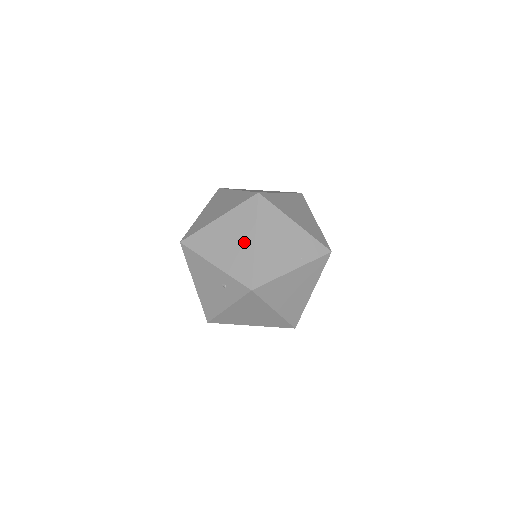
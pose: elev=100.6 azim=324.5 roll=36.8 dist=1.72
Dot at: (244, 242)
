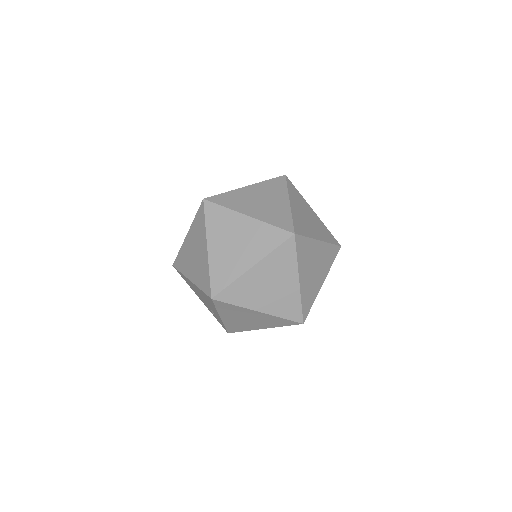
Dot at: (256, 326)
